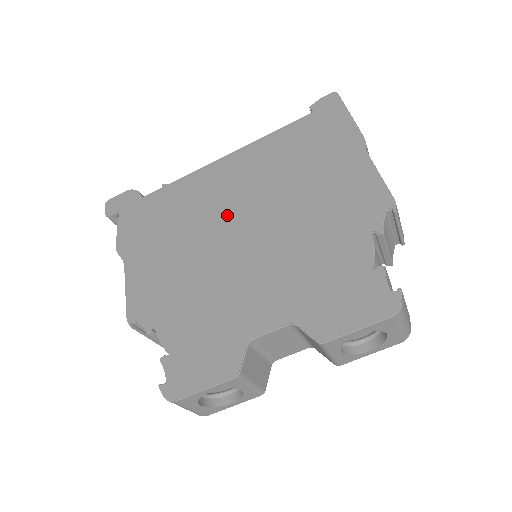
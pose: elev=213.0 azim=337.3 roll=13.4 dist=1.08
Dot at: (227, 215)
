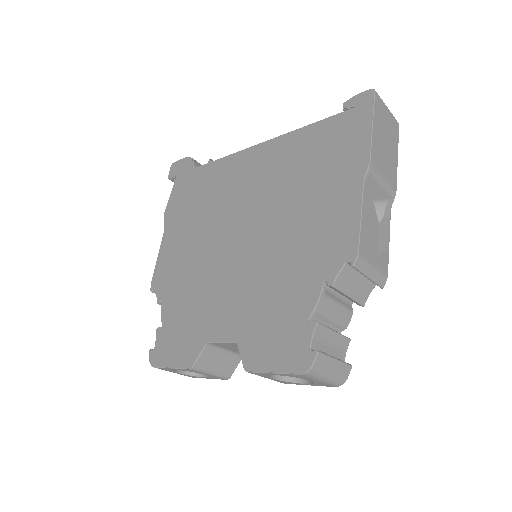
Dot at: (236, 213)
